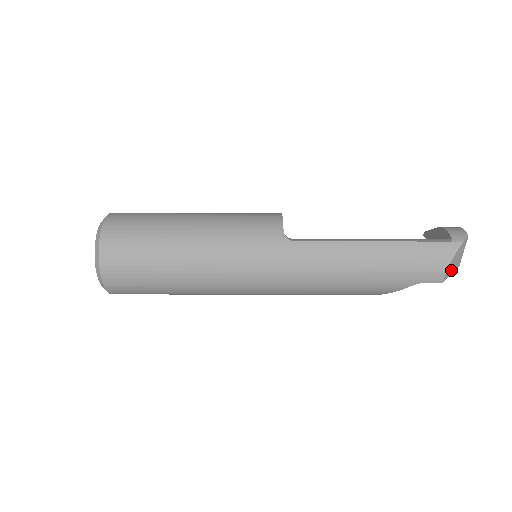
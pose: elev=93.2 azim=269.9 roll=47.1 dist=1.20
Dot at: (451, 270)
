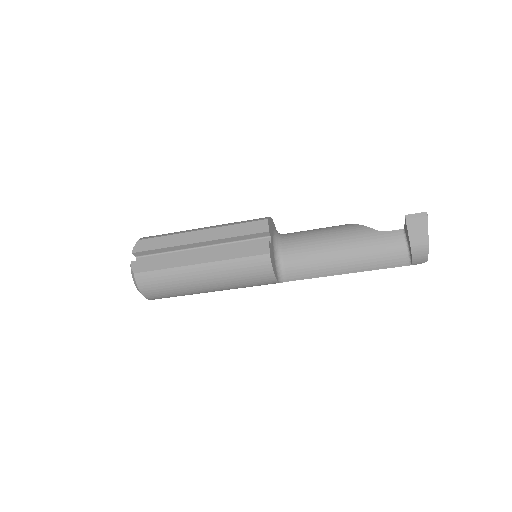
Dot at: occluded
